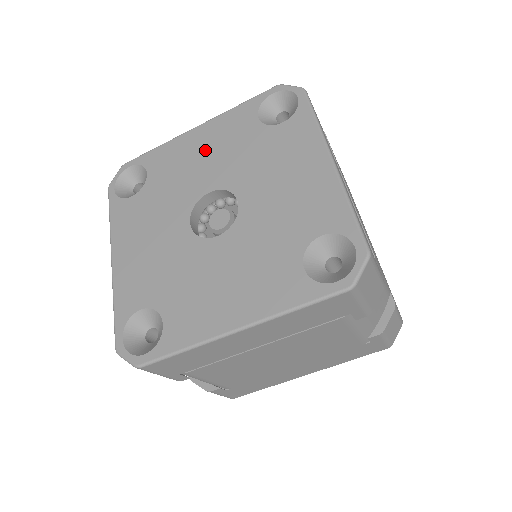
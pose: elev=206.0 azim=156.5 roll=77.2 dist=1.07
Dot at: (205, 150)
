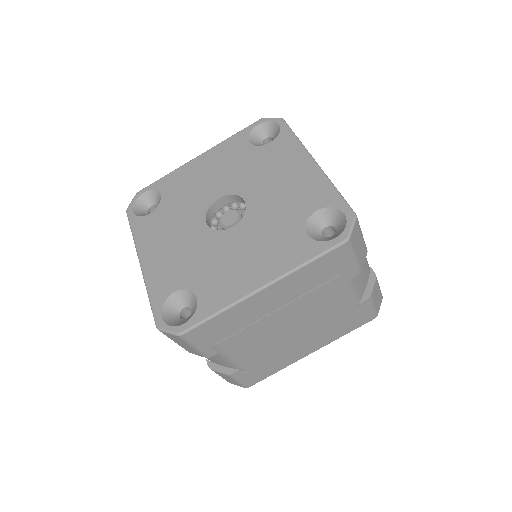
Dot at: (209, 170)
